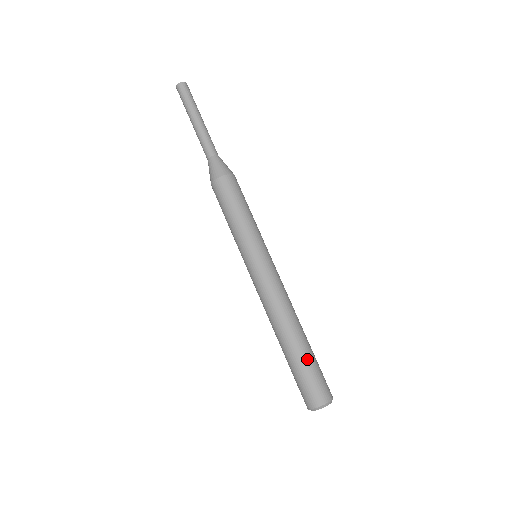
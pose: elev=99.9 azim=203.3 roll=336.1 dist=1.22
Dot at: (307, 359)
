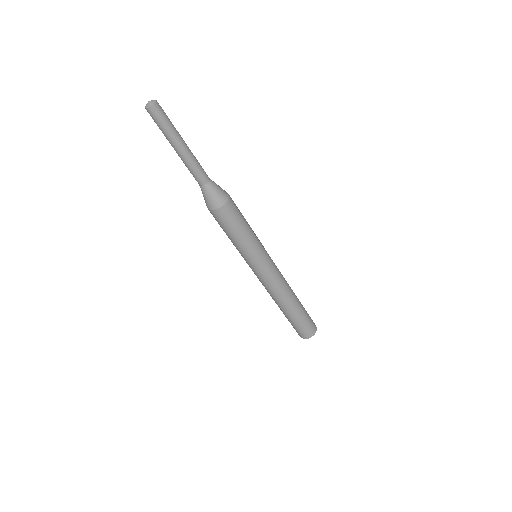
Dot at: (303, 314)
